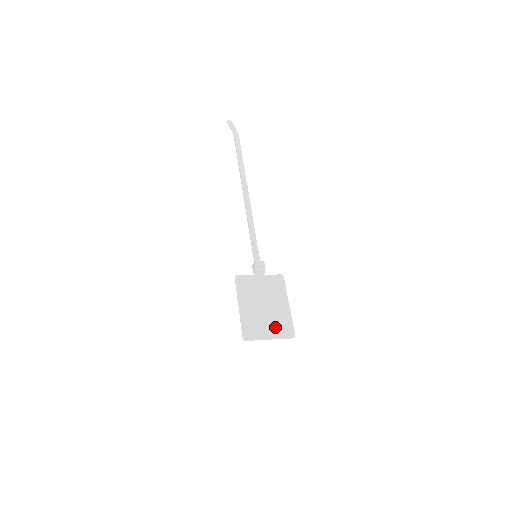
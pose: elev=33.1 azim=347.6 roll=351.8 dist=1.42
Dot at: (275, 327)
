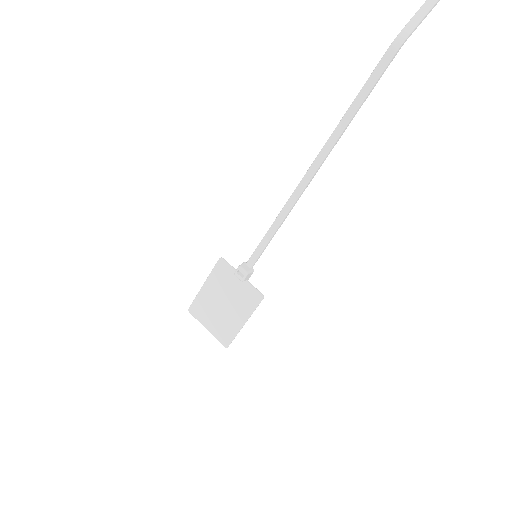
Dot at: (217, 326)
